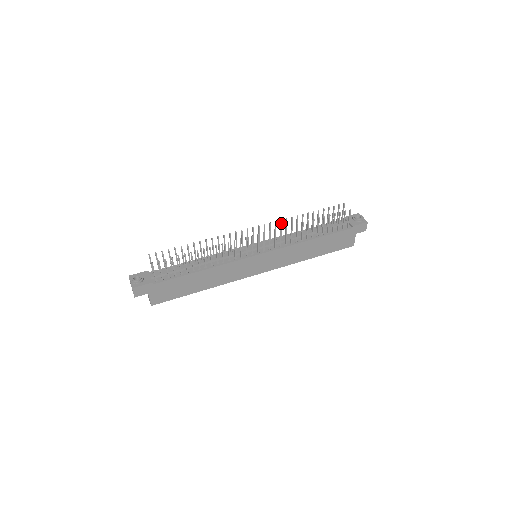
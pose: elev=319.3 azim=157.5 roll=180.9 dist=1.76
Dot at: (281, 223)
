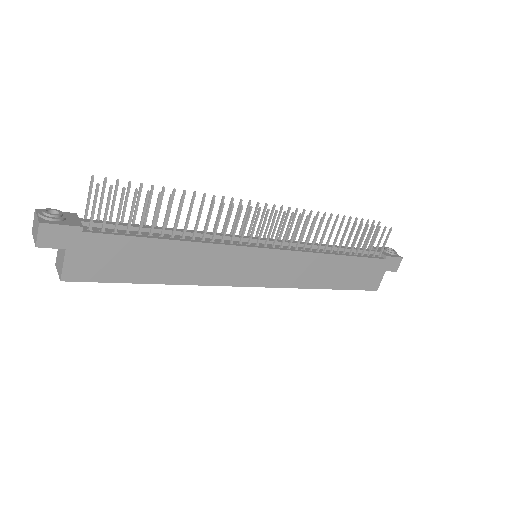
Dot at: (303, 215)
